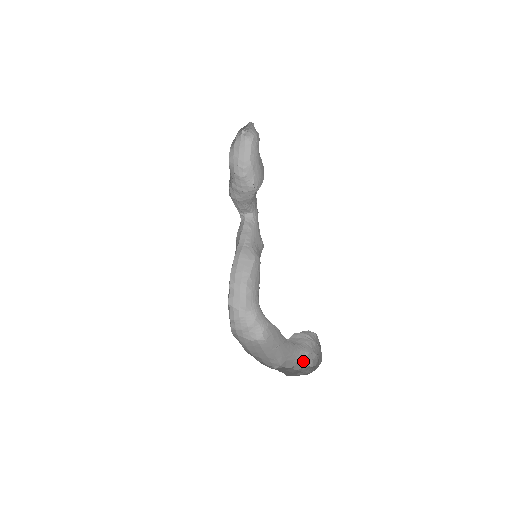
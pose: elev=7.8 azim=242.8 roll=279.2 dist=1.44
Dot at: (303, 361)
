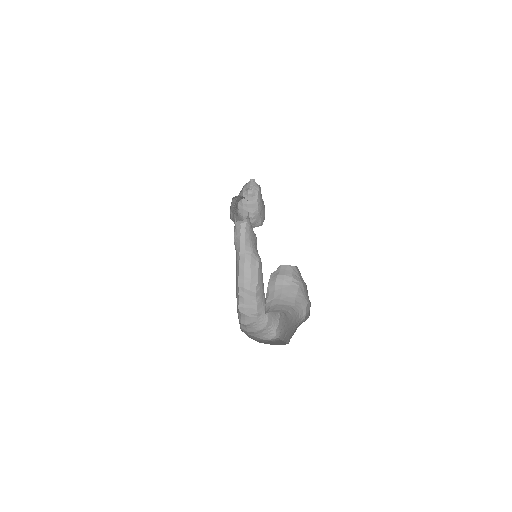
Dot at: (303, 320)
